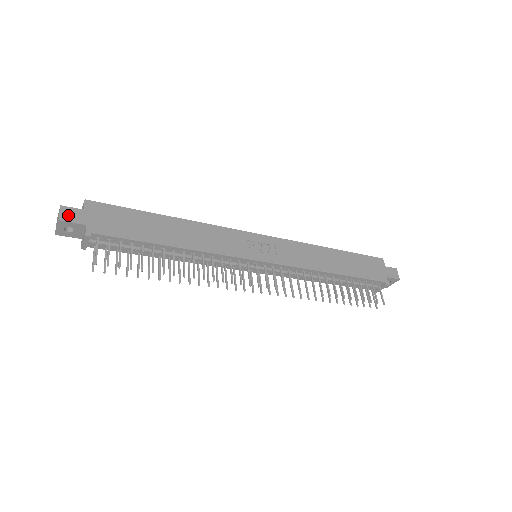
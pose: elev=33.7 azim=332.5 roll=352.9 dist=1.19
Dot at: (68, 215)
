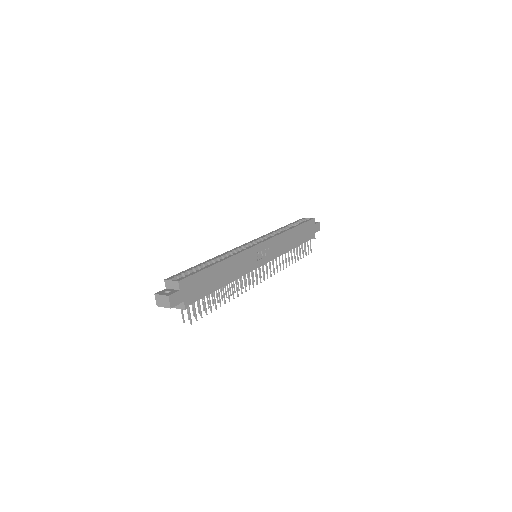
Dot at: (174, 301)
